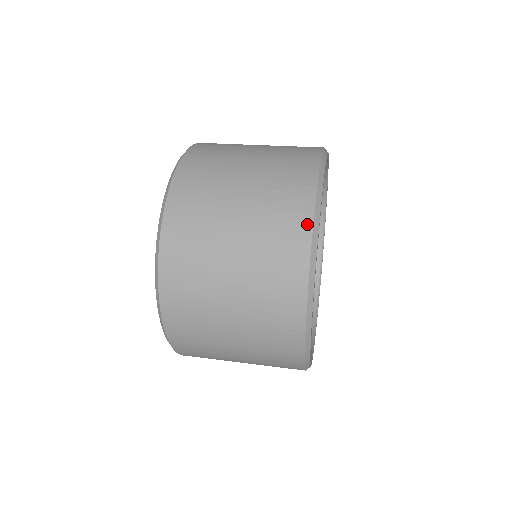
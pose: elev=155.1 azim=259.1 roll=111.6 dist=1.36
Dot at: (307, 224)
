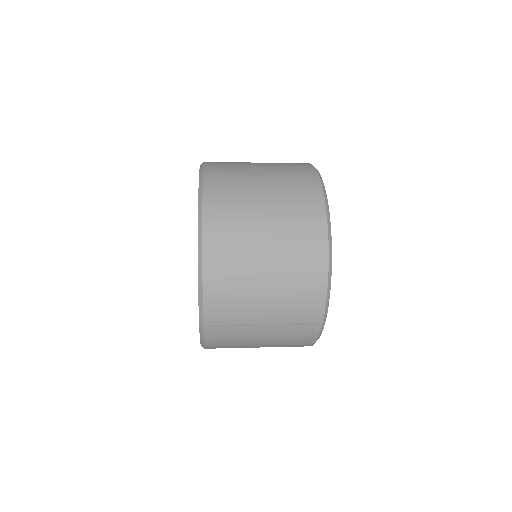
Dot at: (309, 165)
